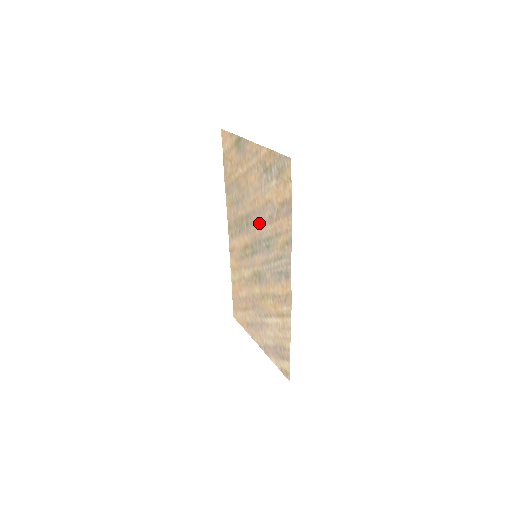
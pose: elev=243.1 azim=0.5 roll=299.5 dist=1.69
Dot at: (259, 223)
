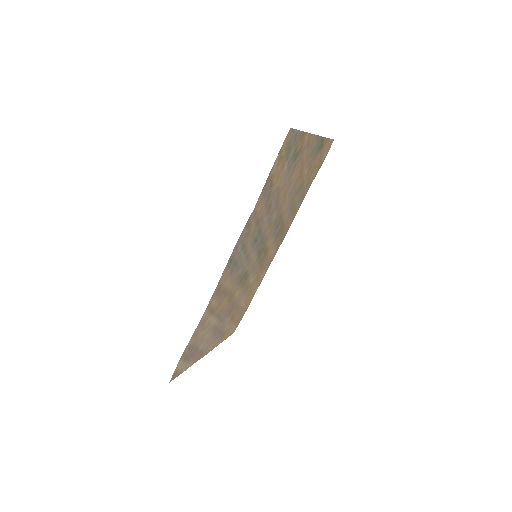
Dot at: (272, 219)
